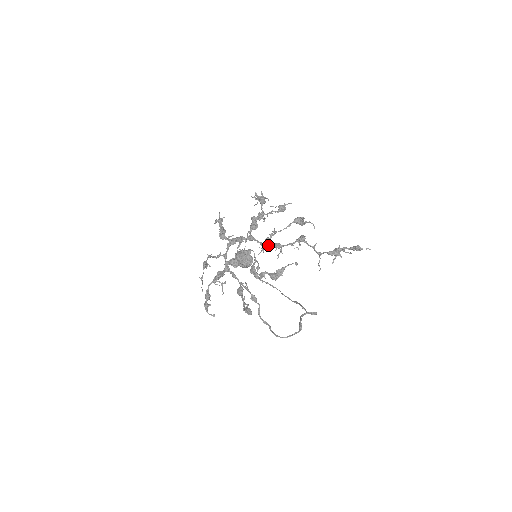
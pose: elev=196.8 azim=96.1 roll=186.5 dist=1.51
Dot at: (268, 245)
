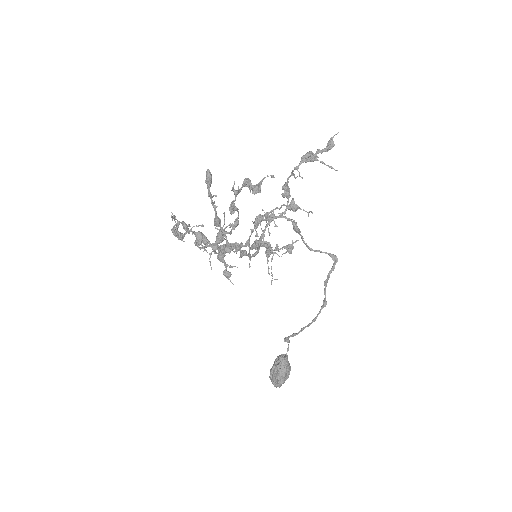
Dot at: (257, 216)
